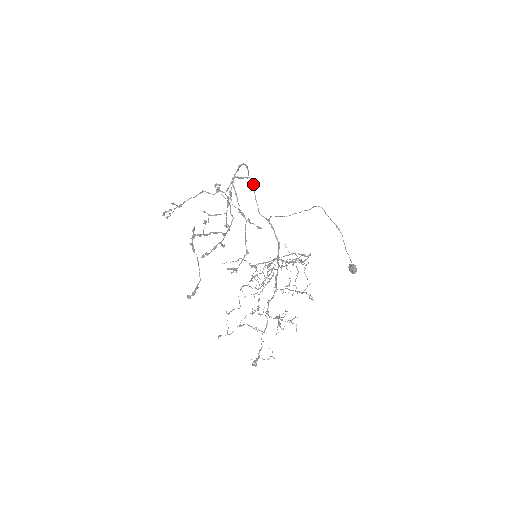
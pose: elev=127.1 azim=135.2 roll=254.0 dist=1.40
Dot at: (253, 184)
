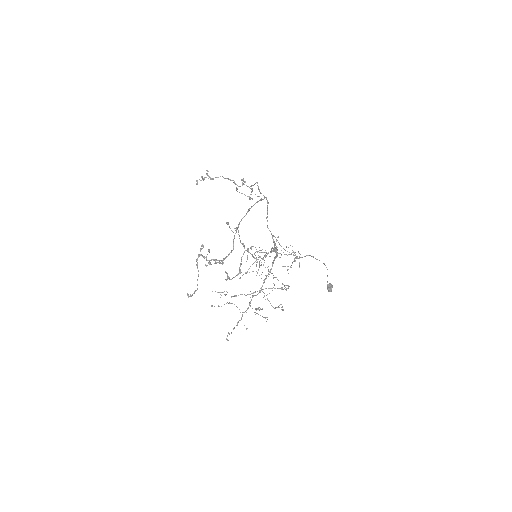
Dot at: occluded
